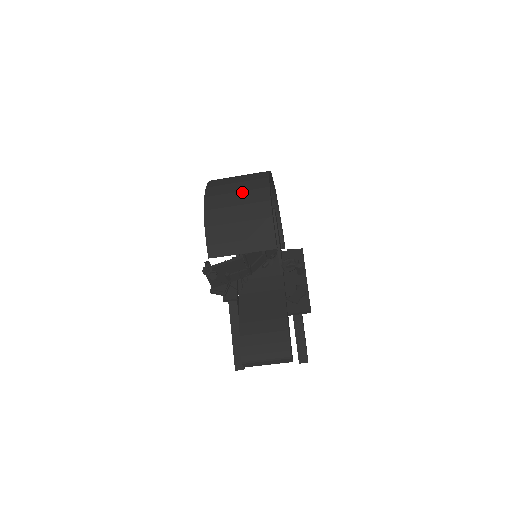
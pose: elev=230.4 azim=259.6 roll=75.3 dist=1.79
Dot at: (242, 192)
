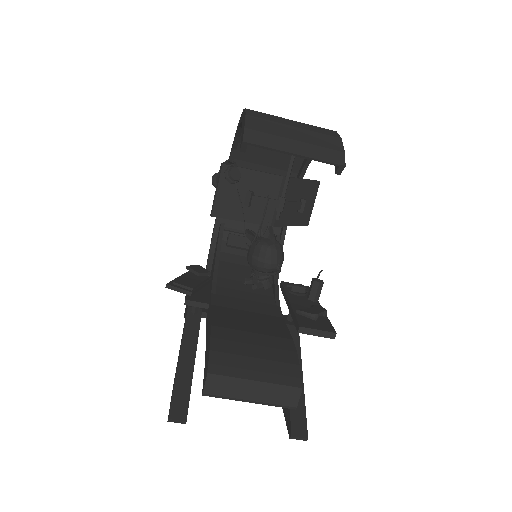
Dot at: occluded
